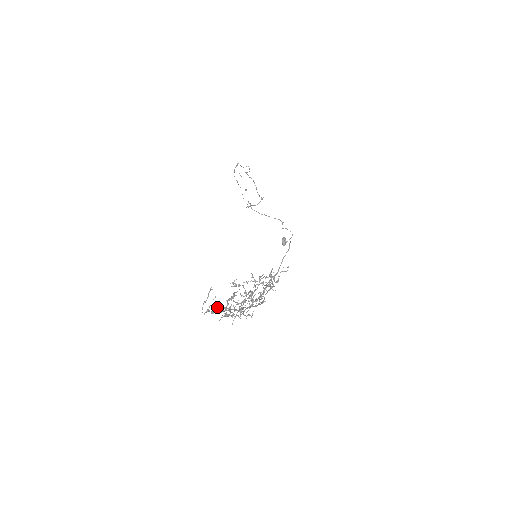
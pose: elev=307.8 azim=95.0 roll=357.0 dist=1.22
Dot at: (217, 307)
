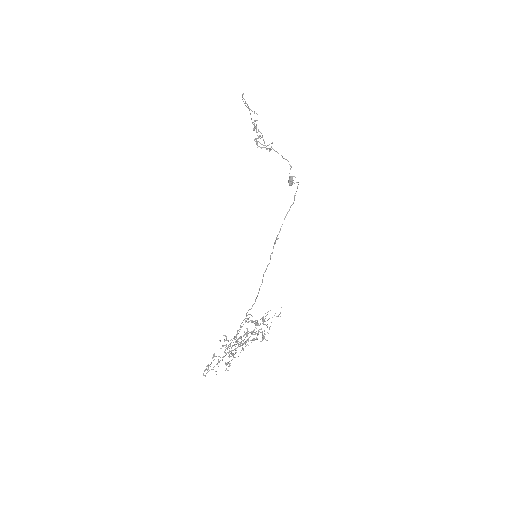
Dot at: (216, 356)
